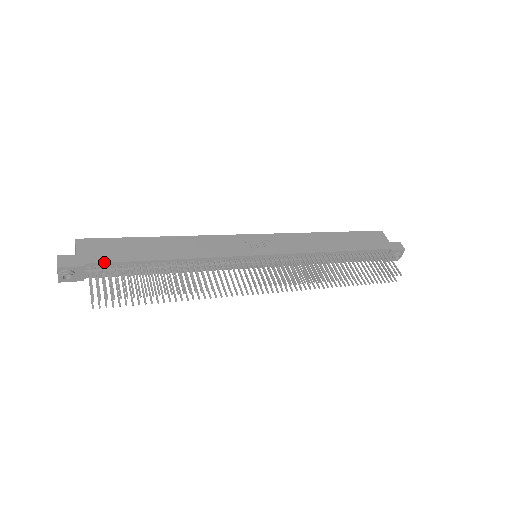
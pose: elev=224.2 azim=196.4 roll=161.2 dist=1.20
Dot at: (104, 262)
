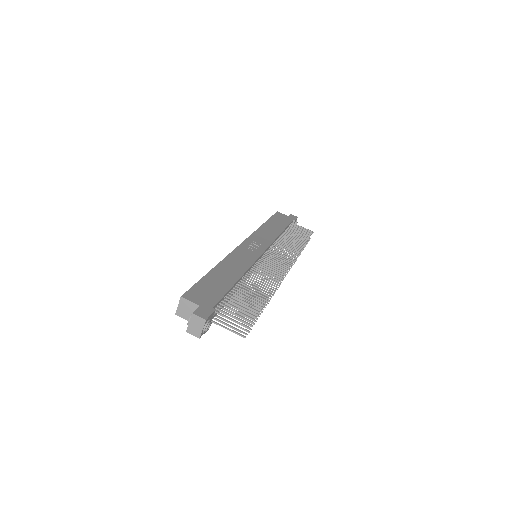
Dot at: (219, 301)
